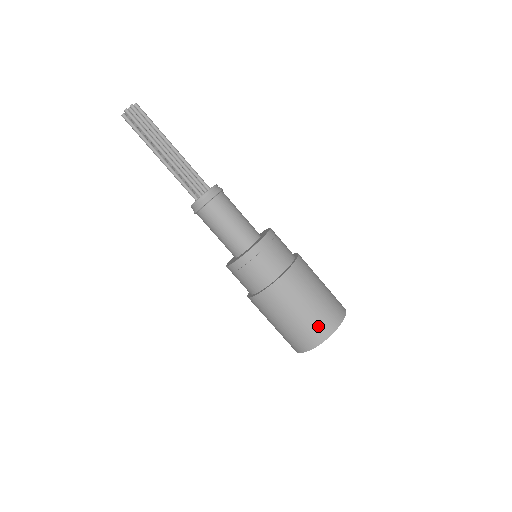
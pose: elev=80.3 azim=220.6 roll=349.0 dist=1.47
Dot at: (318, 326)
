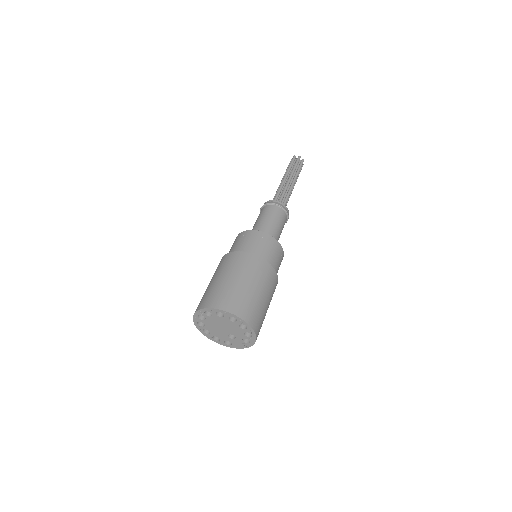
Dot at: (218, 295)
